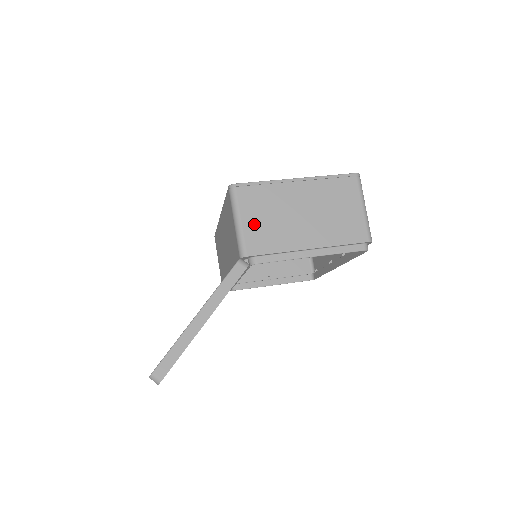
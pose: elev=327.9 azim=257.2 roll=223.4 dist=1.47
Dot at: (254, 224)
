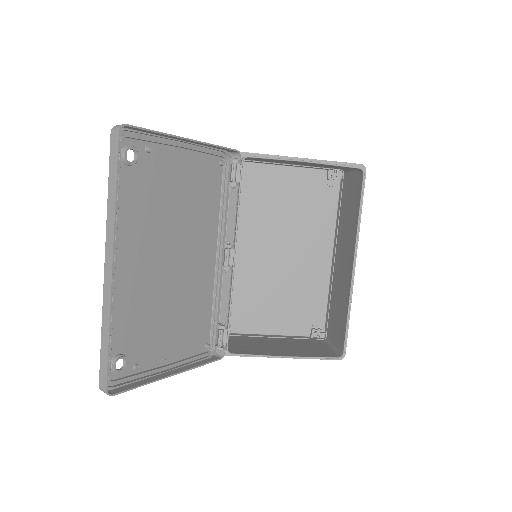
Dot at: occluded
